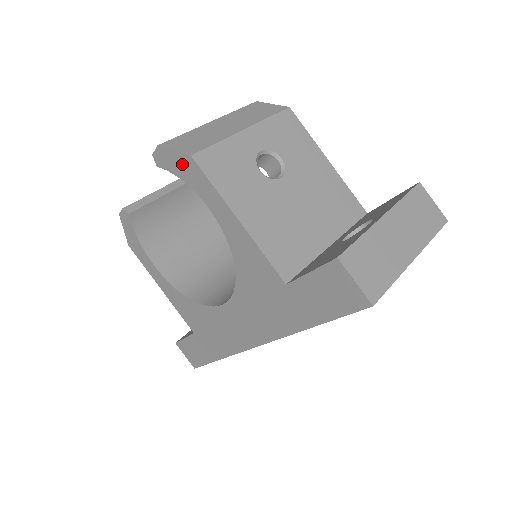
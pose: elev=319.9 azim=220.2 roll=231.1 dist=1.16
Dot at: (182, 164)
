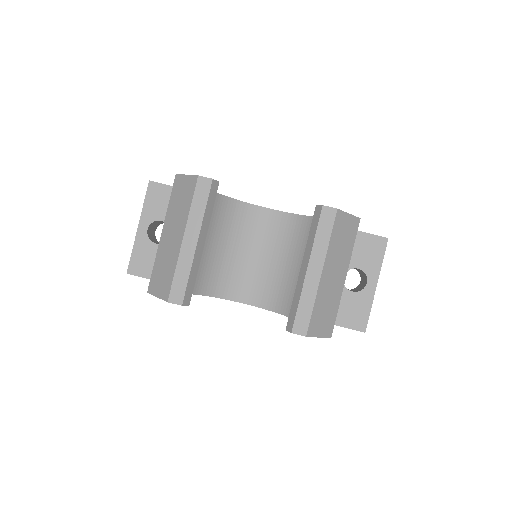
Dot at: occluded
